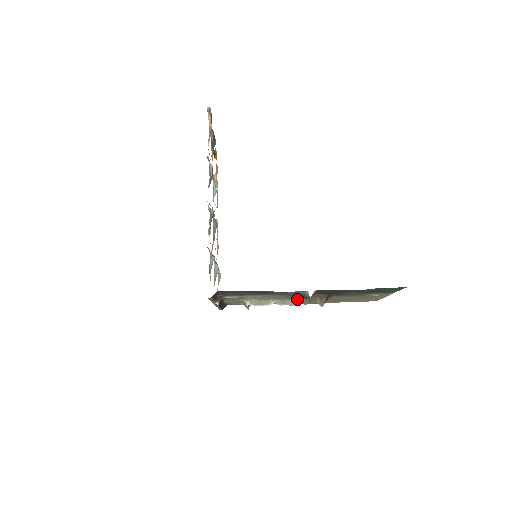
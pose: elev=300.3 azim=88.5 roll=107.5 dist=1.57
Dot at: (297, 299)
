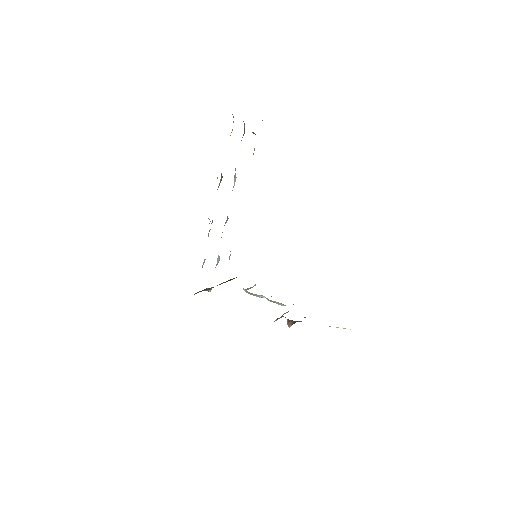
Dot at: occluded
